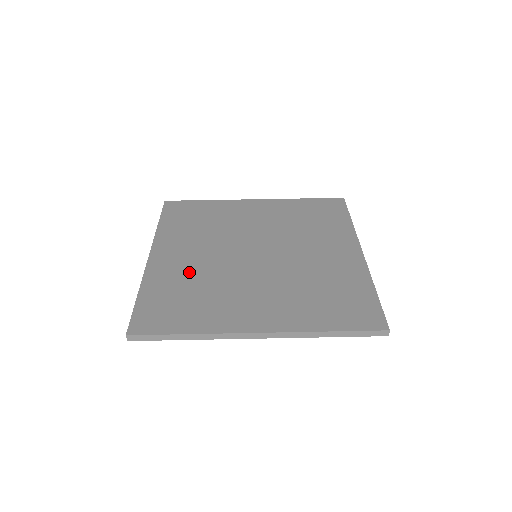
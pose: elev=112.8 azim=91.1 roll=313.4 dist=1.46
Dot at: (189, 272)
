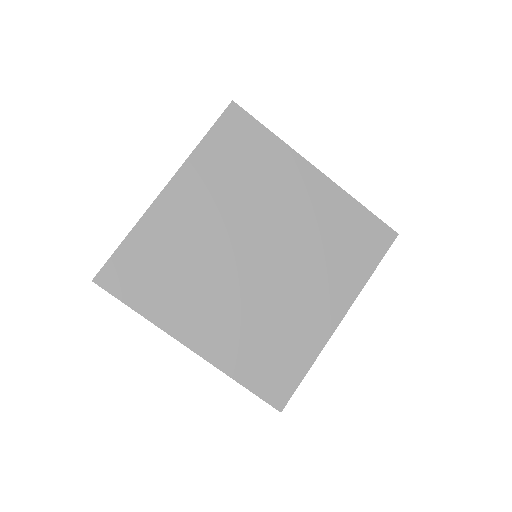
Dot at: (241, 328)
